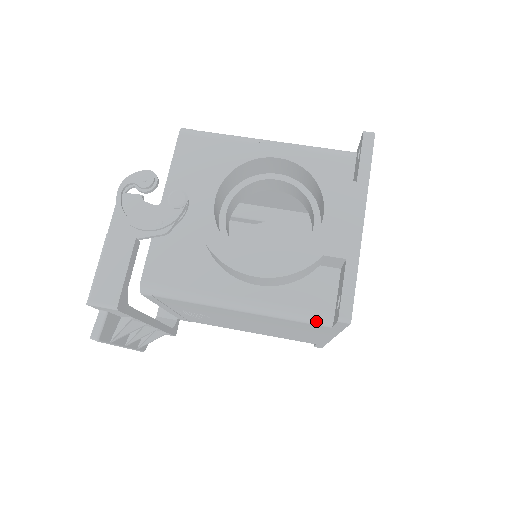
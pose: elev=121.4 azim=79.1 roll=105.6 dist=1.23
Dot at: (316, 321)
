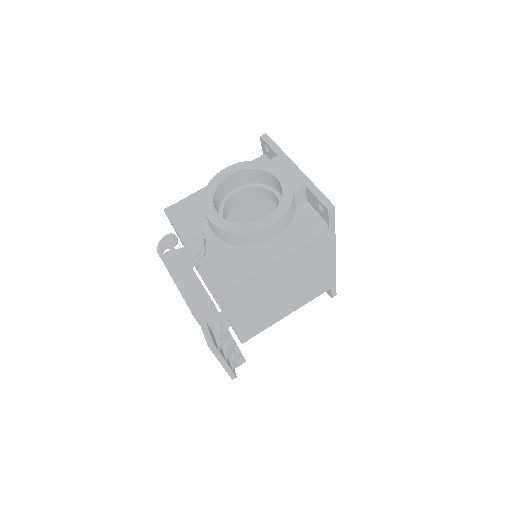
Dot at: (319, 231)
